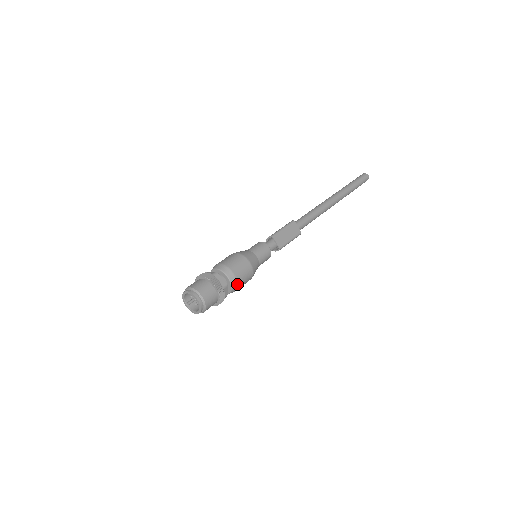
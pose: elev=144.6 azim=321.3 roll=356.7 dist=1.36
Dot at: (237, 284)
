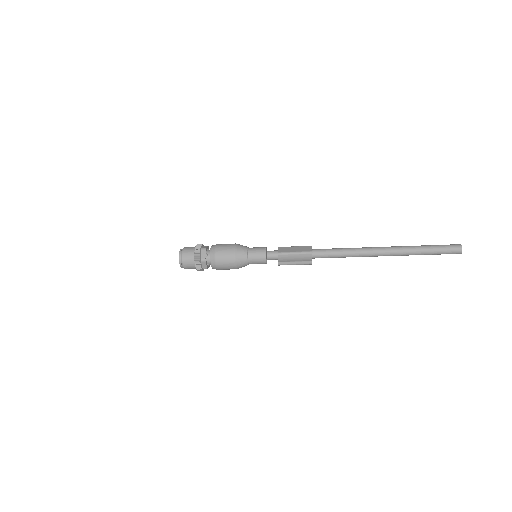
Dot at: (215, 252)
